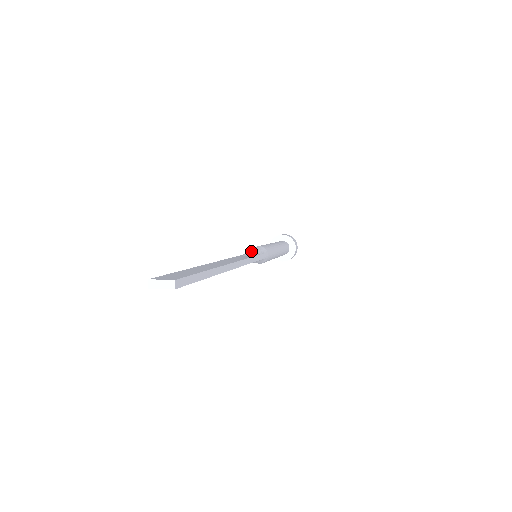
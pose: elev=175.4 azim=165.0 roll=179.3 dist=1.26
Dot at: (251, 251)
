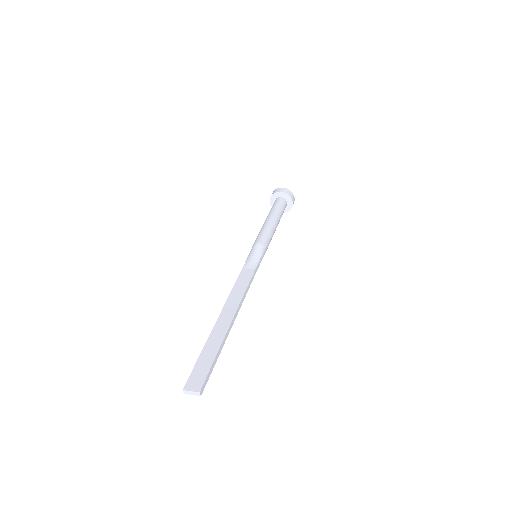
Dot at: (251, 257)
